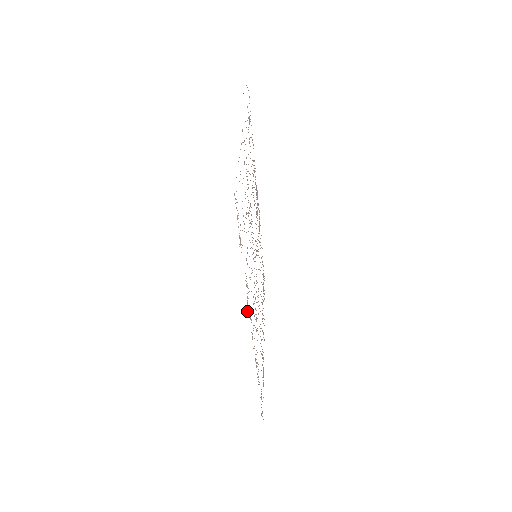
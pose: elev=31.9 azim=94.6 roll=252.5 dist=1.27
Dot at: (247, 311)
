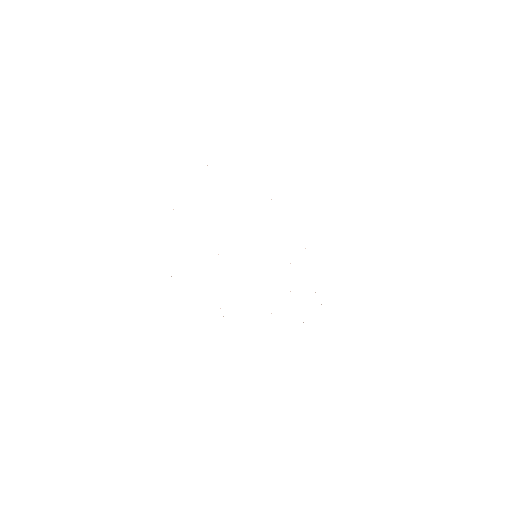
Dot at: occluded
